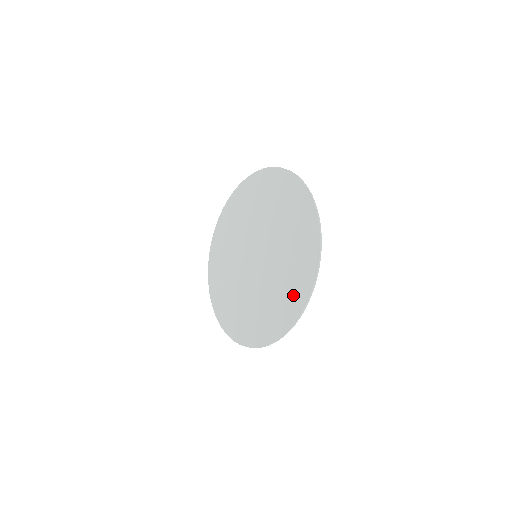
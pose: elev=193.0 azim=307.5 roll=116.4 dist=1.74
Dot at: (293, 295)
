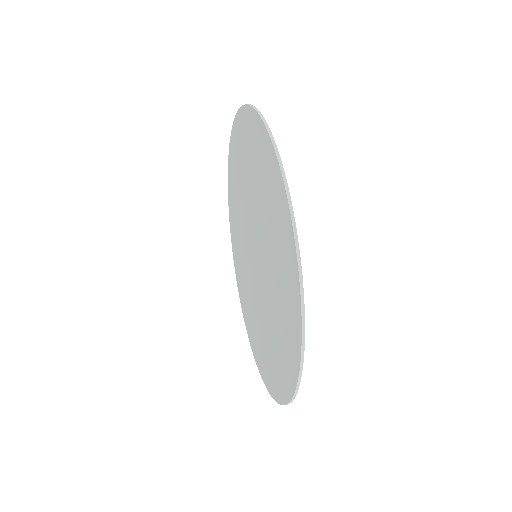
Dot at: (286, 348)
